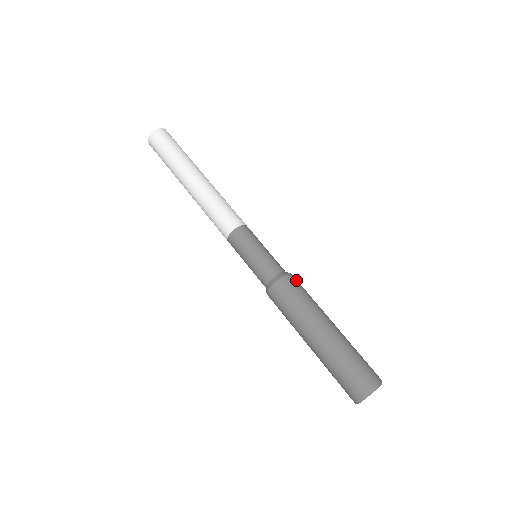
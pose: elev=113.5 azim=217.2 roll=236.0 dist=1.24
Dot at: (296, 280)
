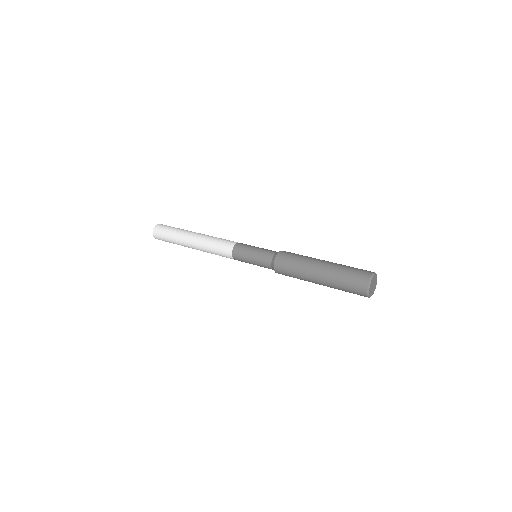
Dot at: (289, 252)
